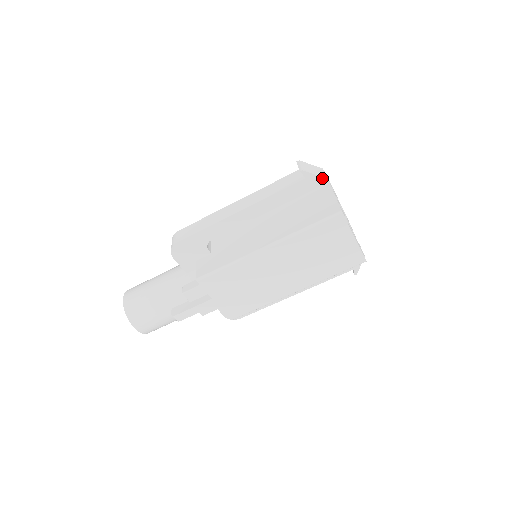
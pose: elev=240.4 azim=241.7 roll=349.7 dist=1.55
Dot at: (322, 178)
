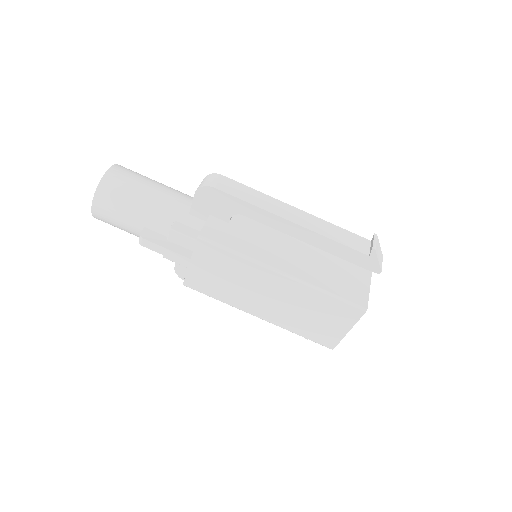
Dot at: (379, 268)
